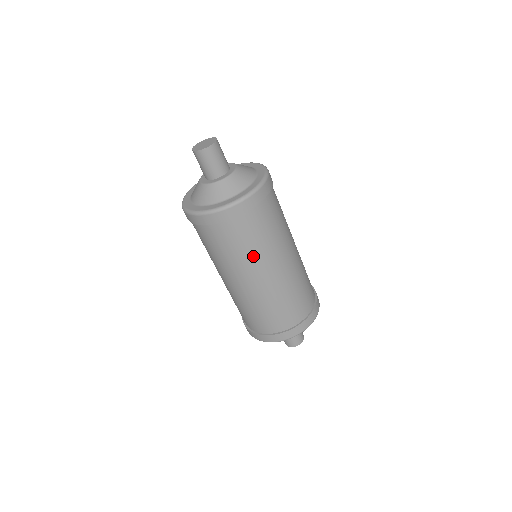
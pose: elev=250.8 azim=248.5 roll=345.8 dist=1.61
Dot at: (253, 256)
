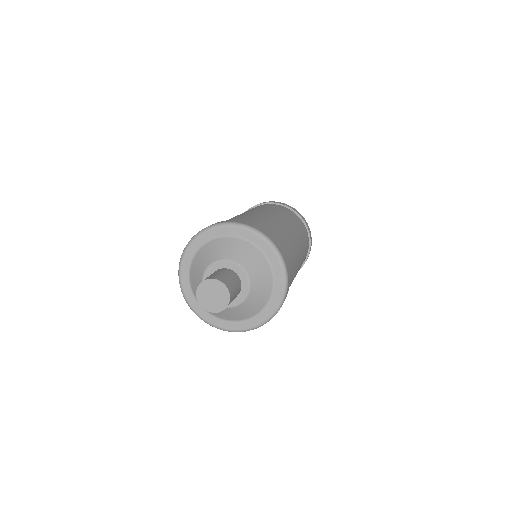
Dot at: occluded
